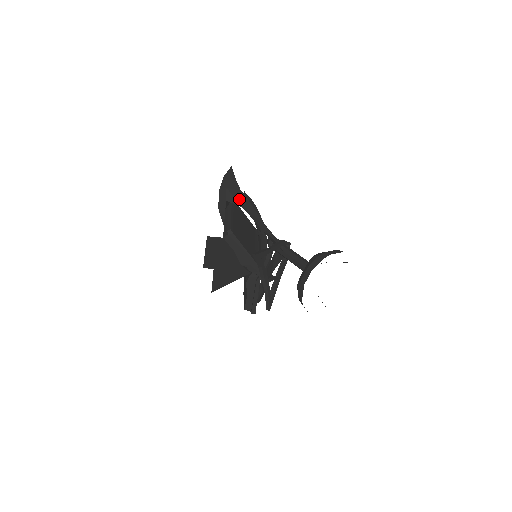
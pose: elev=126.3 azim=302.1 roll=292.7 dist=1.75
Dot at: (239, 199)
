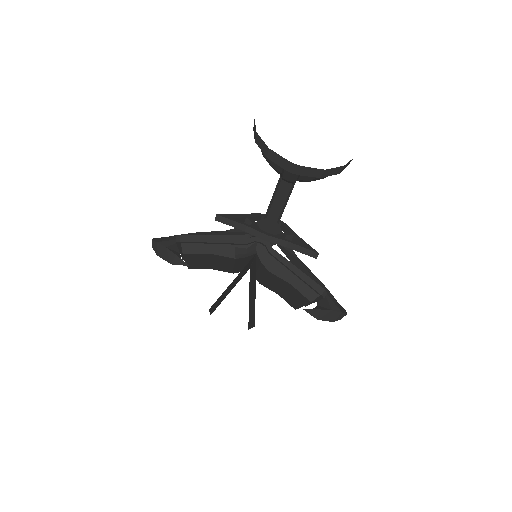
Dot at: occluded
